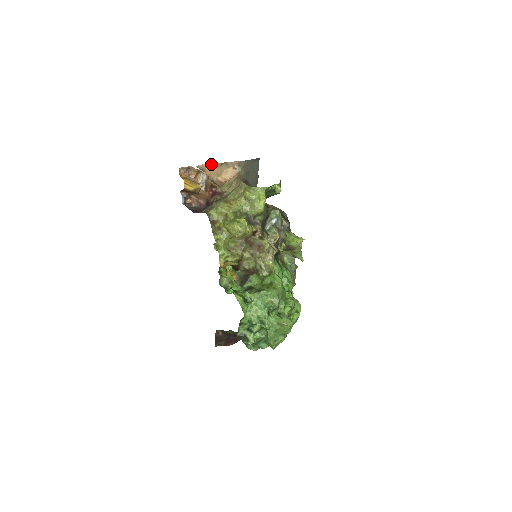
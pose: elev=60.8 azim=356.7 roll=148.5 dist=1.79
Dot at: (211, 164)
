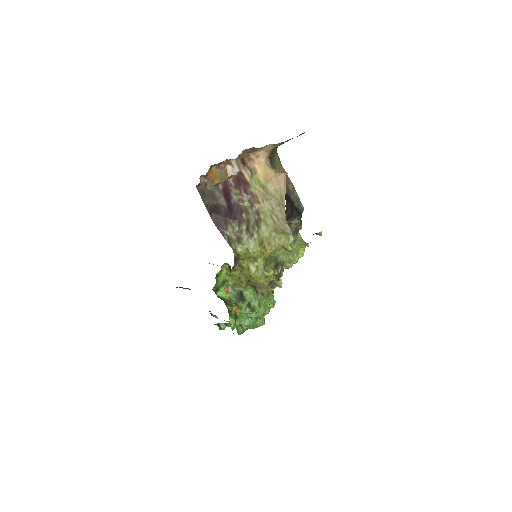
Dot at: (252, 147)
